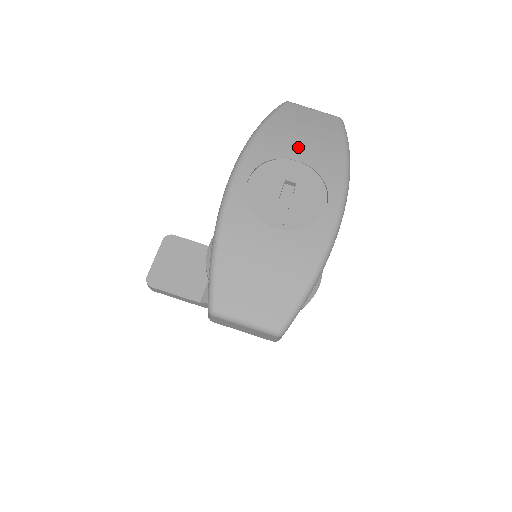
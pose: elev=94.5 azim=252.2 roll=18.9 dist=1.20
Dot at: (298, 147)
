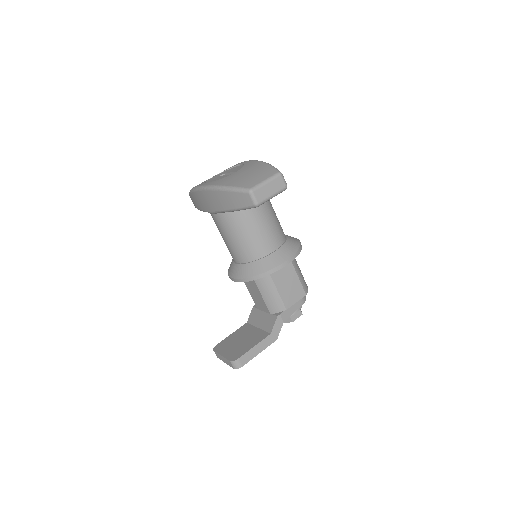
Dot at: occluded
